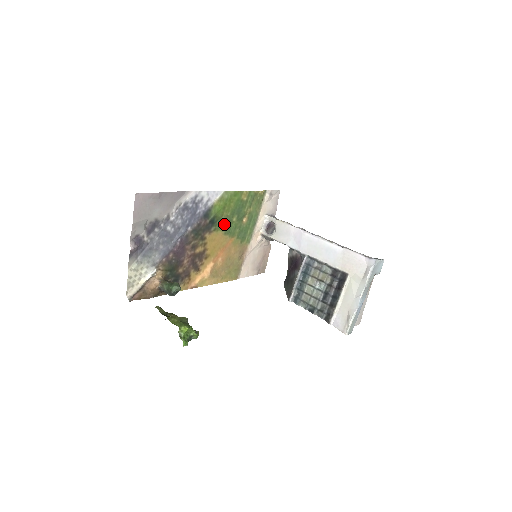
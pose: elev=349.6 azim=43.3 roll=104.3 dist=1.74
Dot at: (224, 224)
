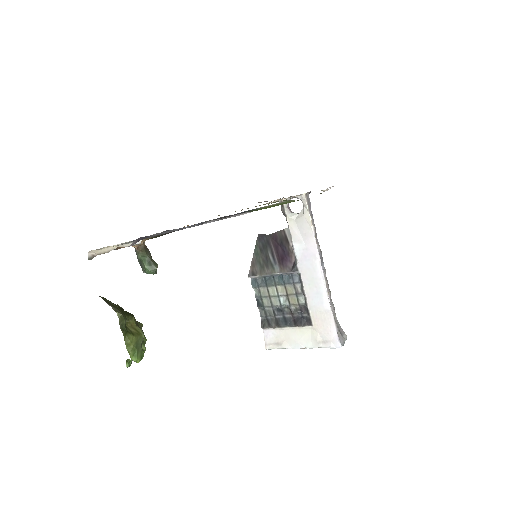
Dot at: occluded
